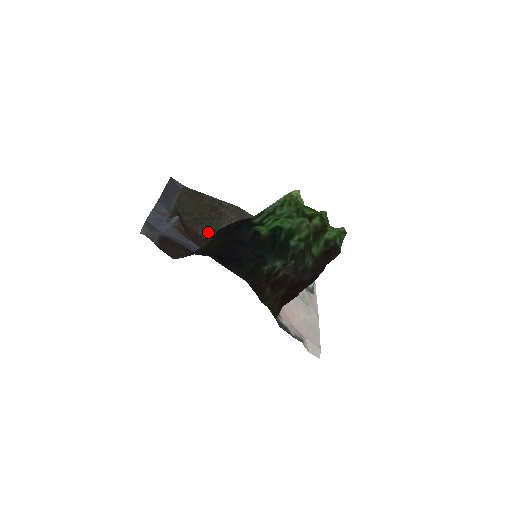
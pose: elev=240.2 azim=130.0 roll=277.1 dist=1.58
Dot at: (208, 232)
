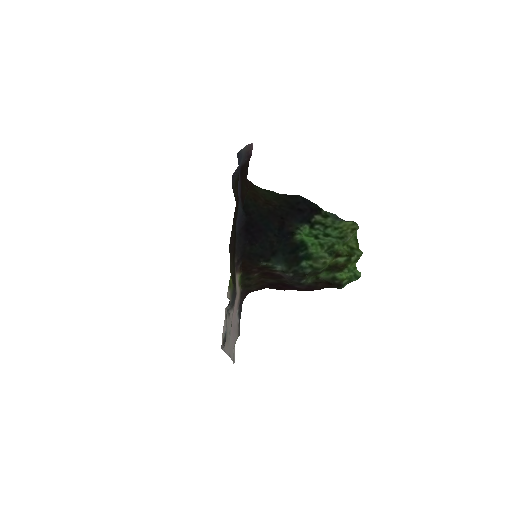
Dot at: occluded
